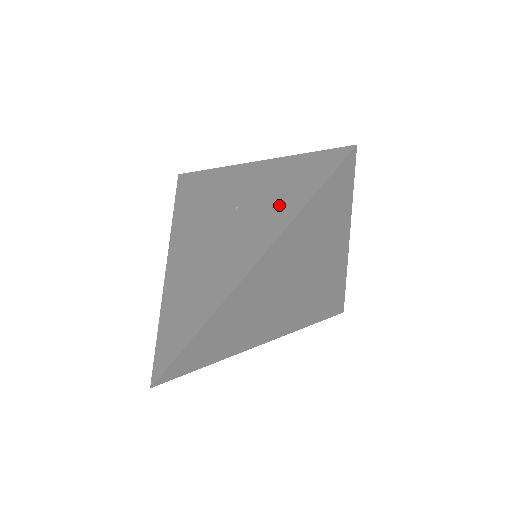
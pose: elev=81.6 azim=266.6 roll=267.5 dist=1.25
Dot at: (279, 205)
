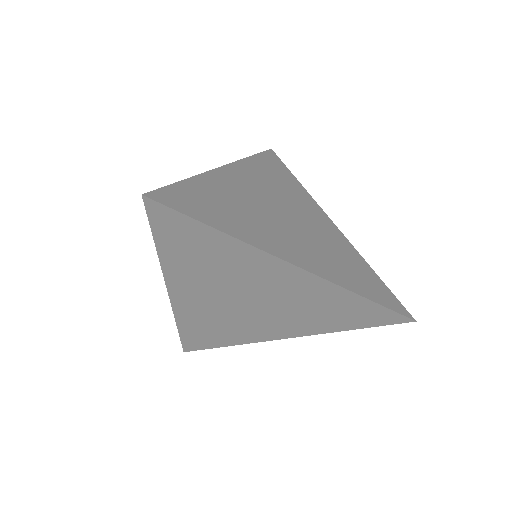
Dot at: occluded
